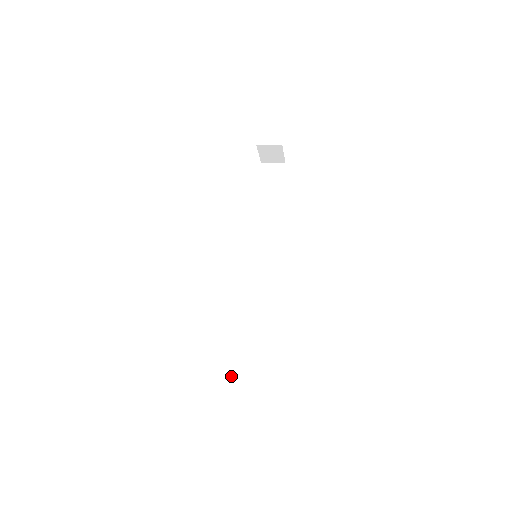
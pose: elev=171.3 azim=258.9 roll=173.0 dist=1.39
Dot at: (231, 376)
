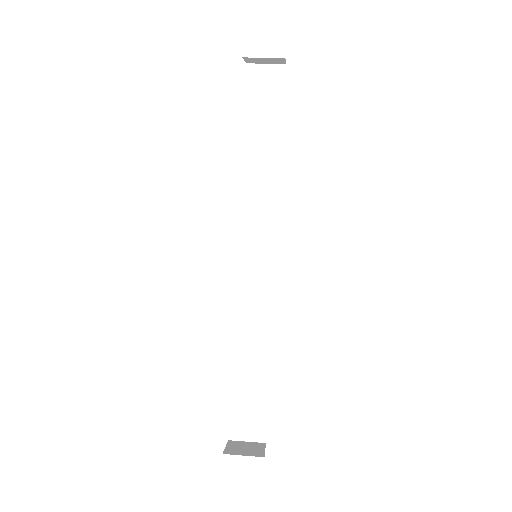
Dot at: (242, 411)
